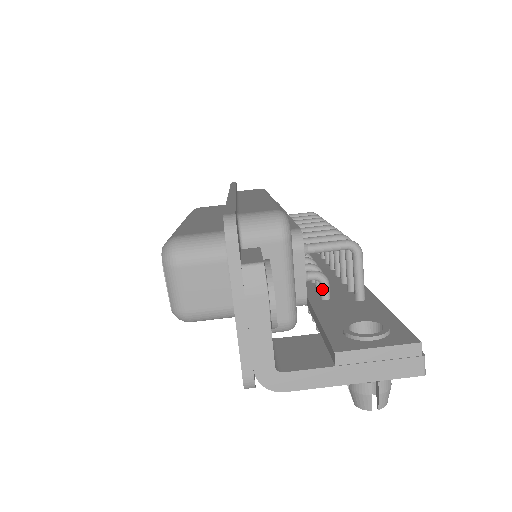
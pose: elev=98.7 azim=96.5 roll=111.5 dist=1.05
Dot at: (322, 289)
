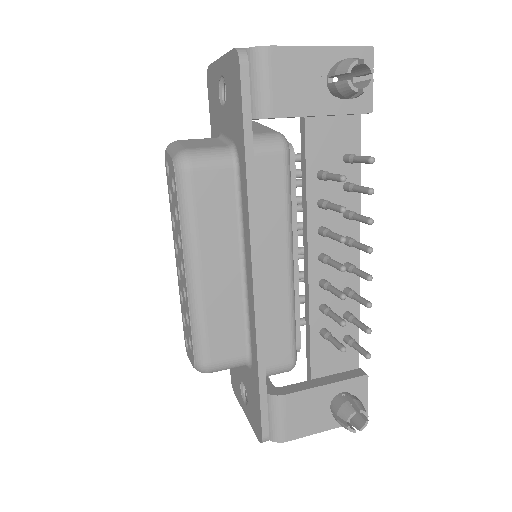
Dot at: occluded
